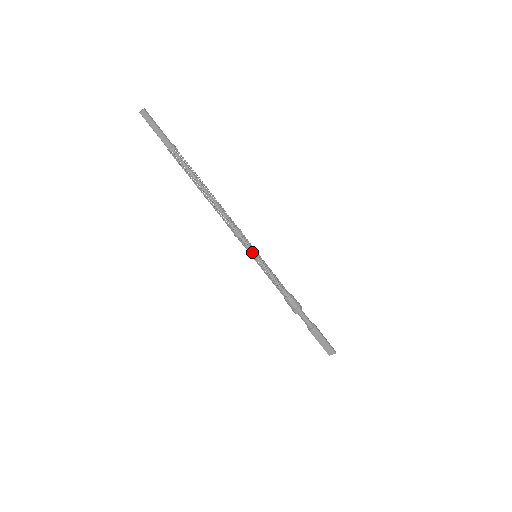
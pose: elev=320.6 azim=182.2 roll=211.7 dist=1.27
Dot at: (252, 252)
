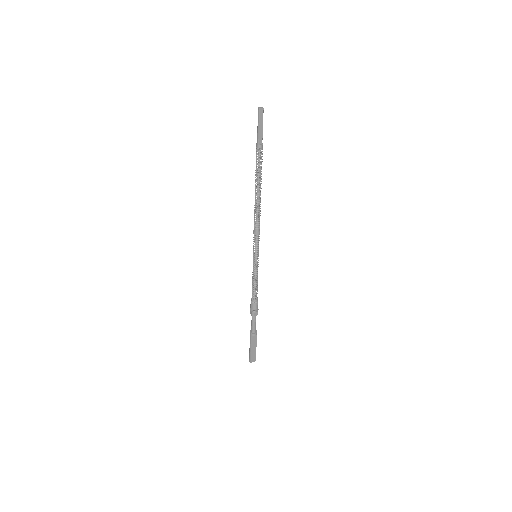
Dot at: (258, 251)
